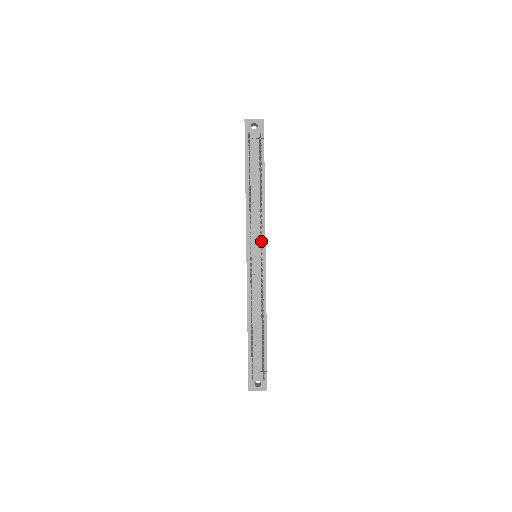
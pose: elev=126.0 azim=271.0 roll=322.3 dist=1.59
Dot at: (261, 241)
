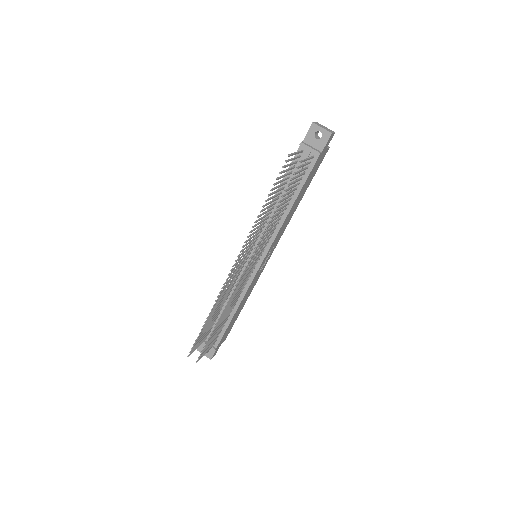
Dot at: (265, 248)
